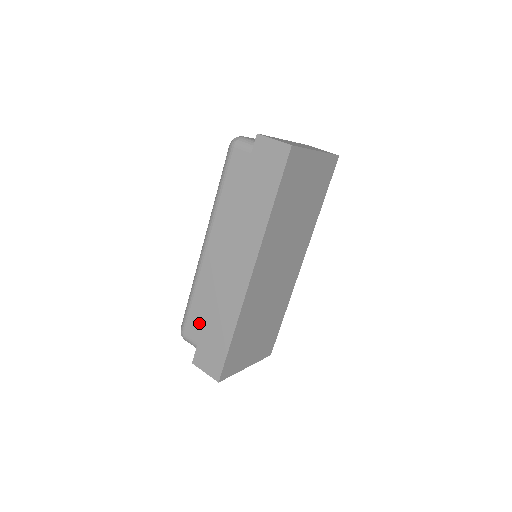
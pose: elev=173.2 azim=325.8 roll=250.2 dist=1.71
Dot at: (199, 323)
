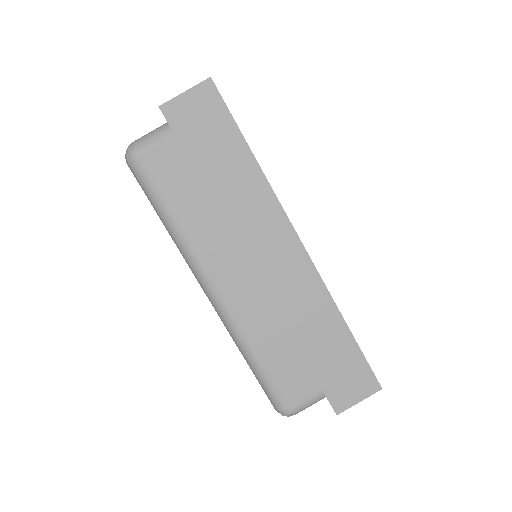
Dot at: (295, 372)
